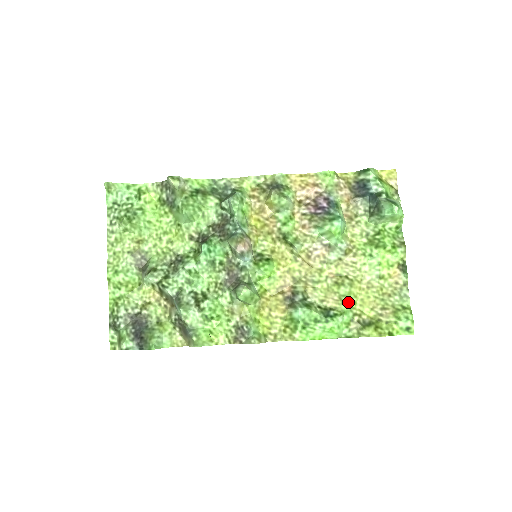
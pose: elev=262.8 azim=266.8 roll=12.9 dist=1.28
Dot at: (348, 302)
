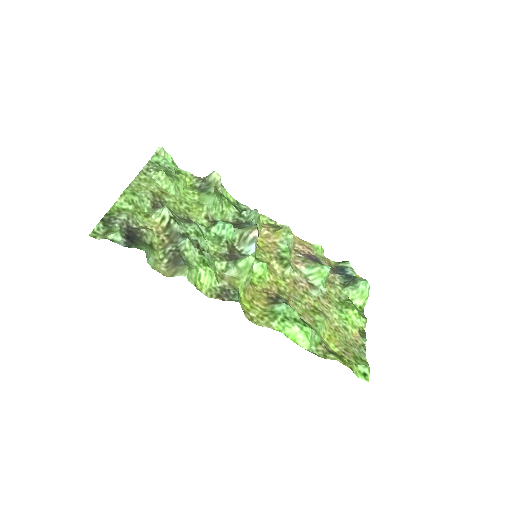
Dot at: (320, 328)
